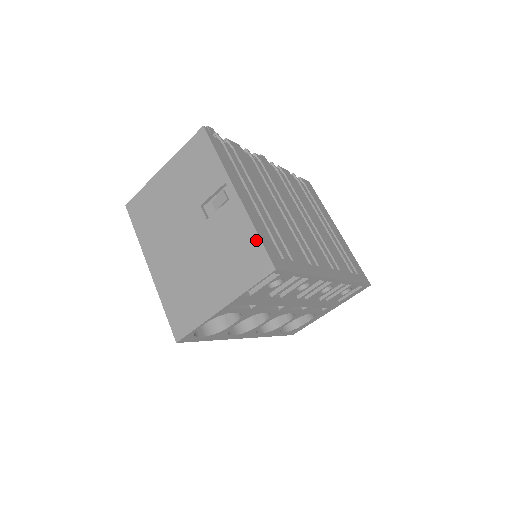
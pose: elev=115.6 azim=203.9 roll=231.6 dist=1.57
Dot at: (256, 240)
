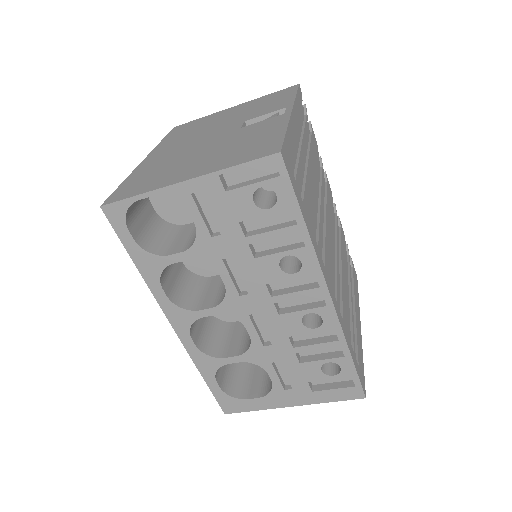
Dot at: (280, 135)
